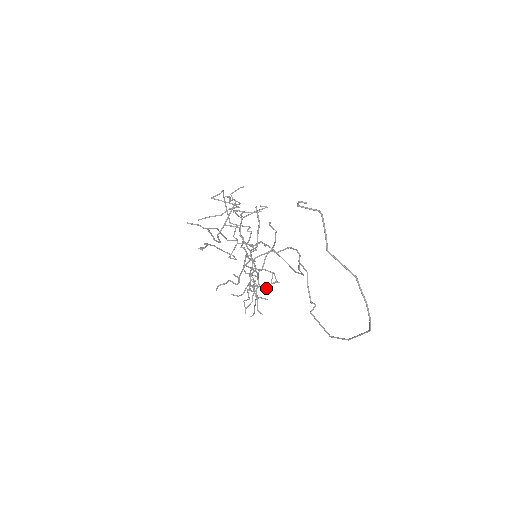
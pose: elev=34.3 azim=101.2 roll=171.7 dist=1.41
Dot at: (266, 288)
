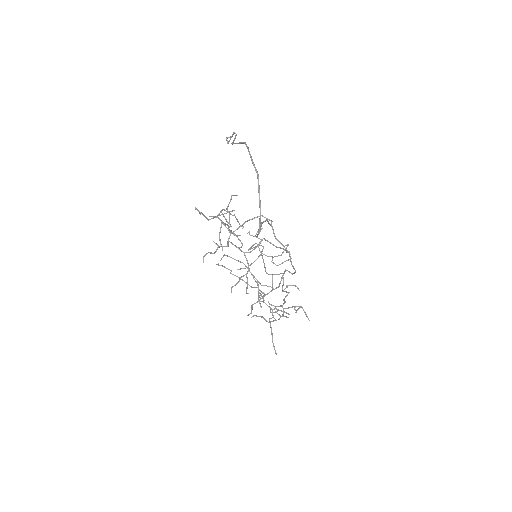
Dot at: (285, 312)
